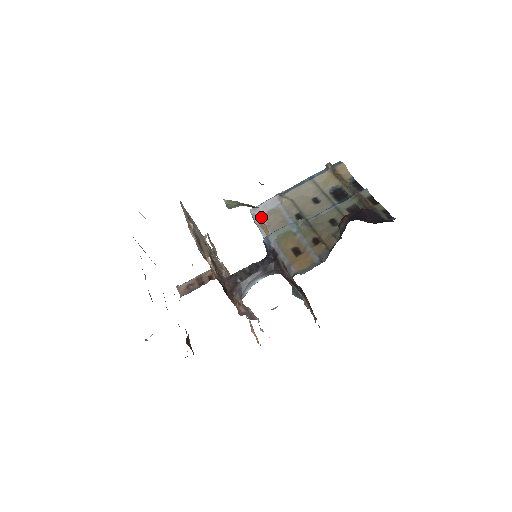
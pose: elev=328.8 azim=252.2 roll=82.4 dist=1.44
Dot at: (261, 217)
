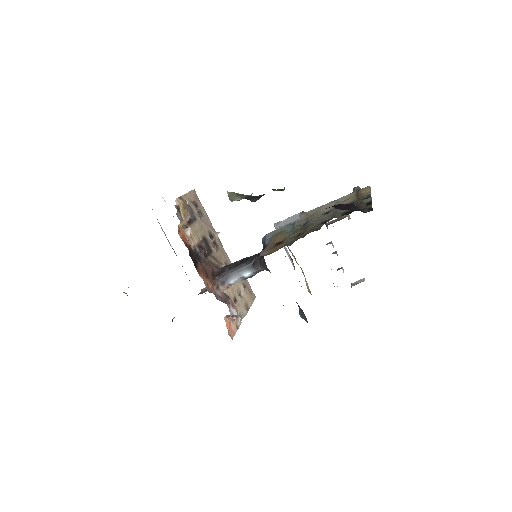
Dot at: occluded
